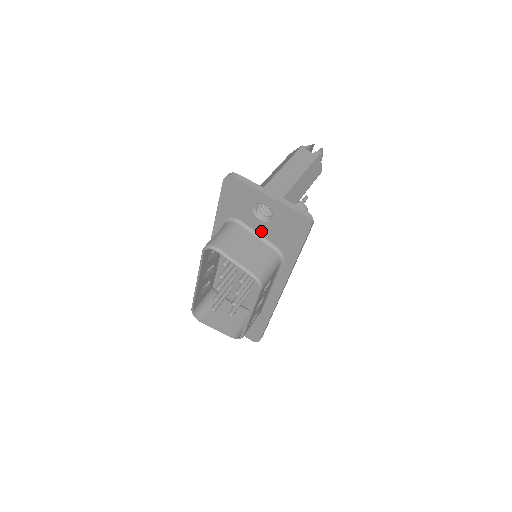
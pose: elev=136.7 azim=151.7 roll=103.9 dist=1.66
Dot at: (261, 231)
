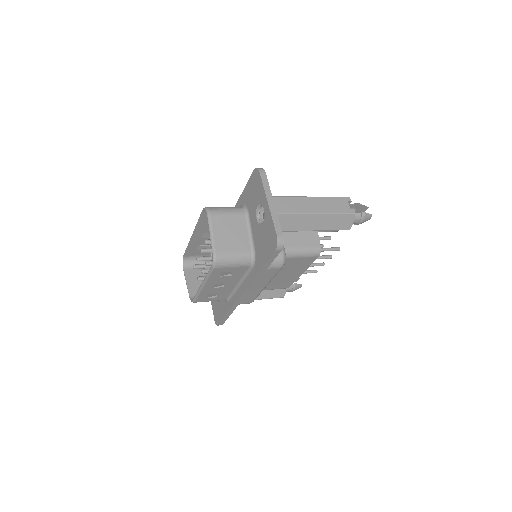
Dot at: (254, 230)
